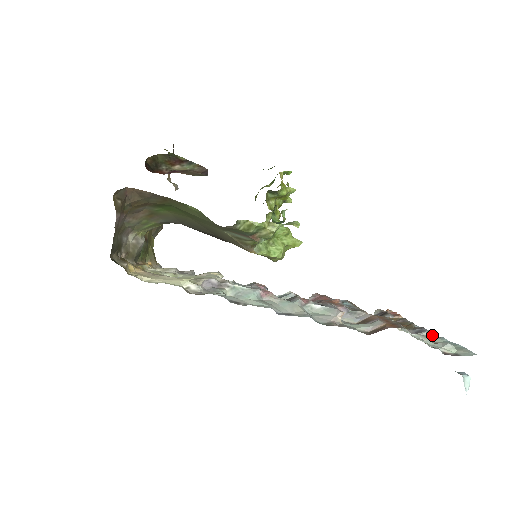
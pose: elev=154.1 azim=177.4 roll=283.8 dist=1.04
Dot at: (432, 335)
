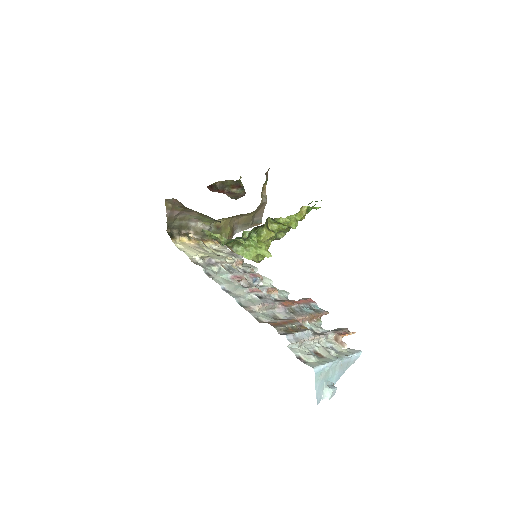
Dot at: (292, 341)
